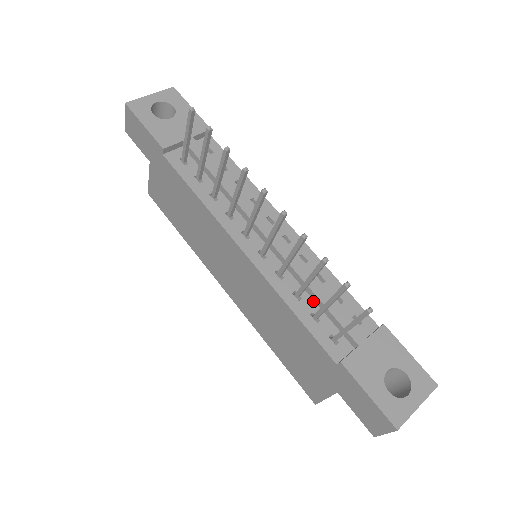
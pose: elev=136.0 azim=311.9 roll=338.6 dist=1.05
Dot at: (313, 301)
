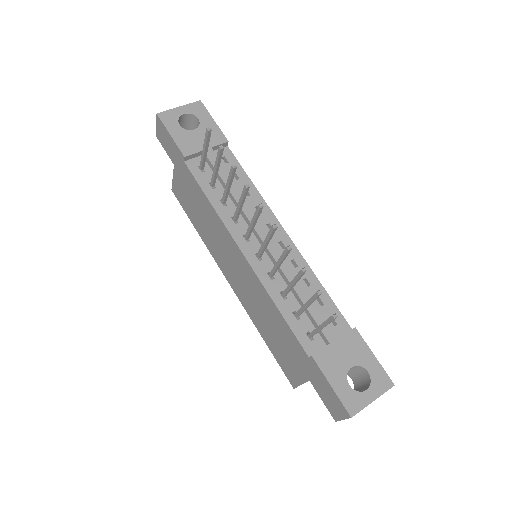
Dot at: (297, 301)
